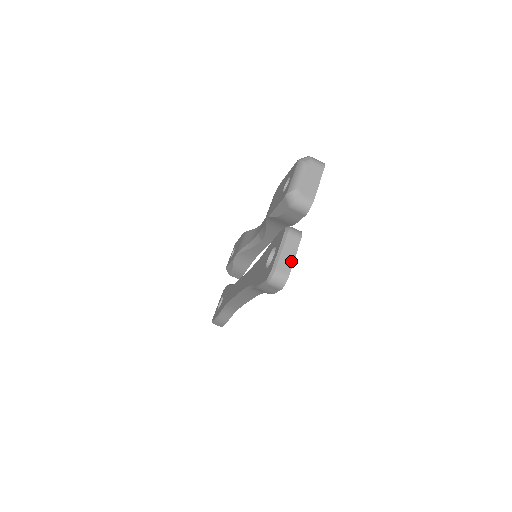
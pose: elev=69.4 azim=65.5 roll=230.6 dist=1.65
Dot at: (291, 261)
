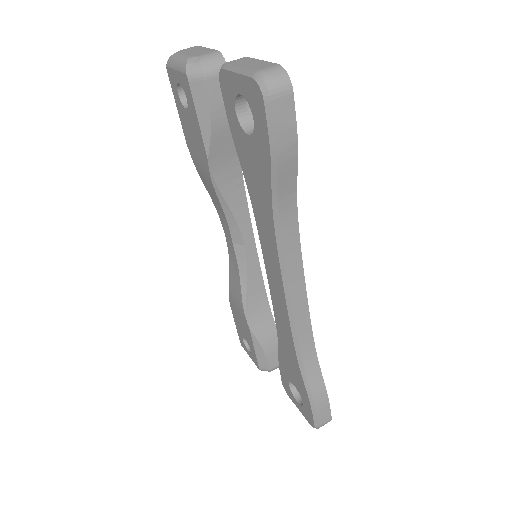
Dot at: (262, 62)
